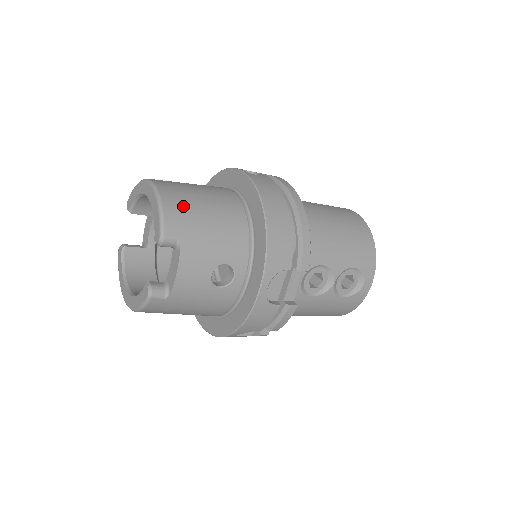
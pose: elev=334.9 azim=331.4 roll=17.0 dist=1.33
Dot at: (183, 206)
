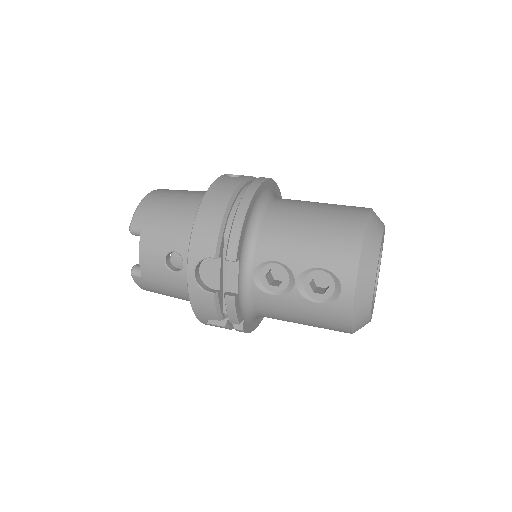
Dot at: (154, 205)
